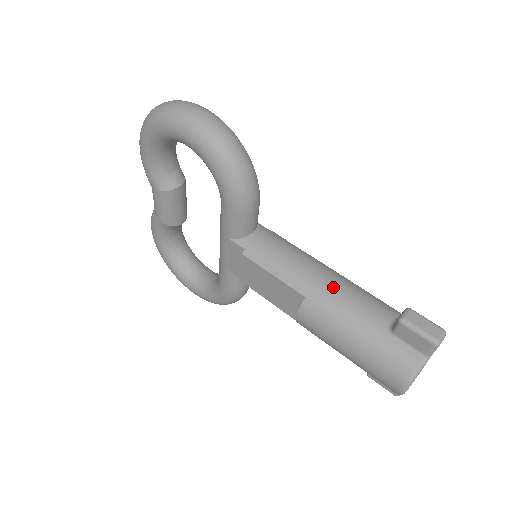
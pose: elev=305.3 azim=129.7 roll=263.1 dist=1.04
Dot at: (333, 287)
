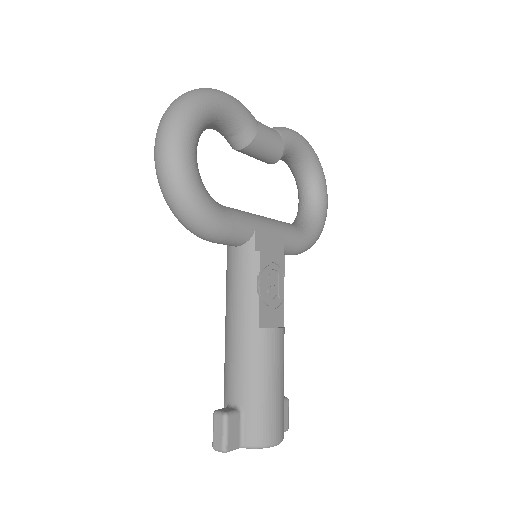
Dot at: (233, 343)
